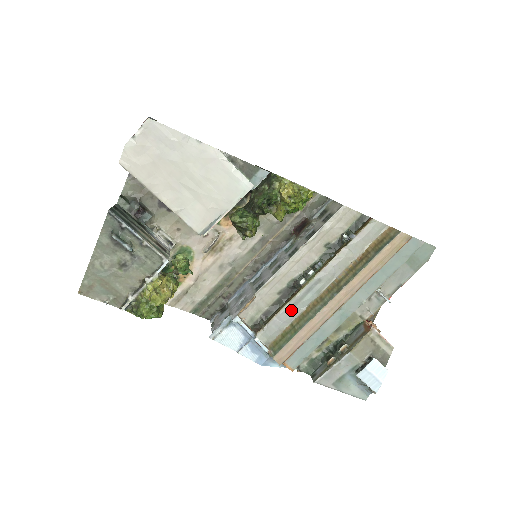
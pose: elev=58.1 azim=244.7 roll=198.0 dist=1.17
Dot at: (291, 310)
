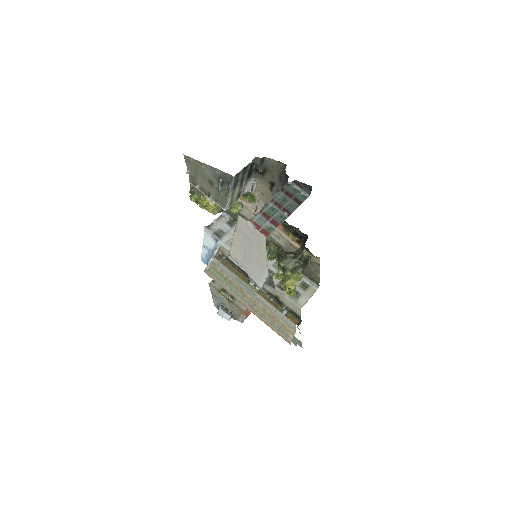
Dot at: (234, 277)
